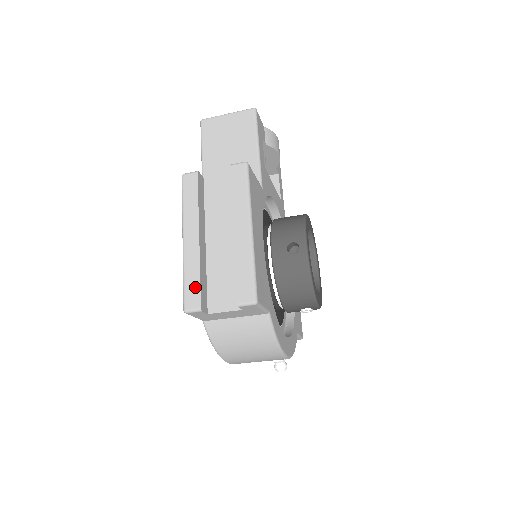
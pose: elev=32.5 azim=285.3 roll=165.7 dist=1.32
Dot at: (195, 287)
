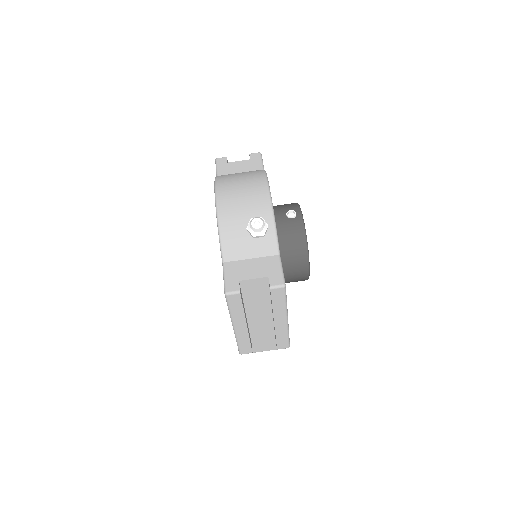
Dot at: occluded
